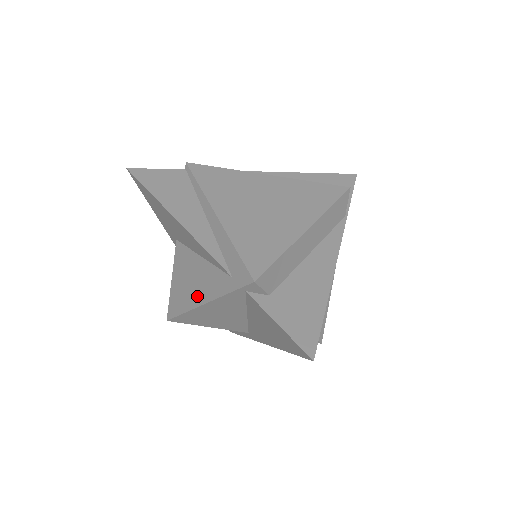
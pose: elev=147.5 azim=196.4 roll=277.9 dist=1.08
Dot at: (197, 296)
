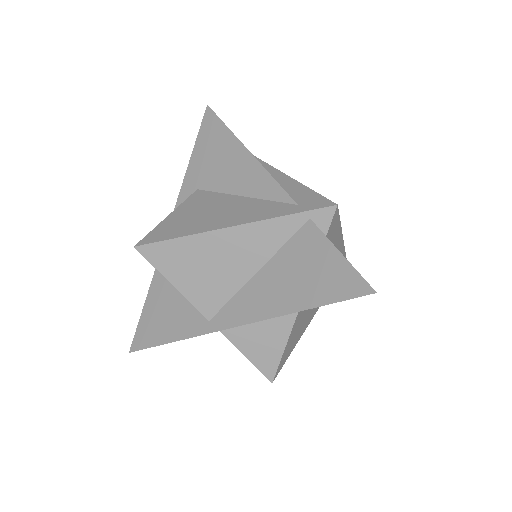
Dot at: (220, 222)
